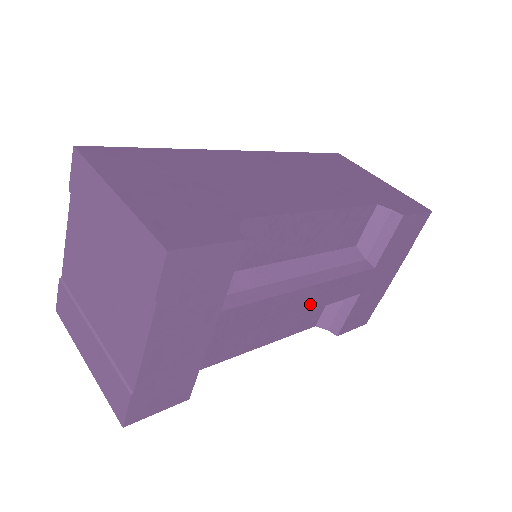
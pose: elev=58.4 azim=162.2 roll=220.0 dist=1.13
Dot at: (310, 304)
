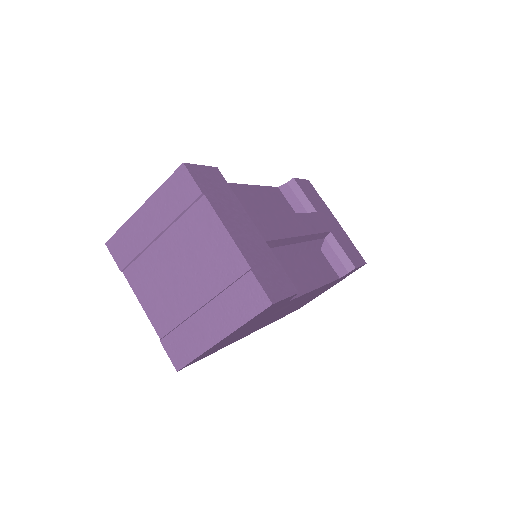
Dot at: (303, 229)
